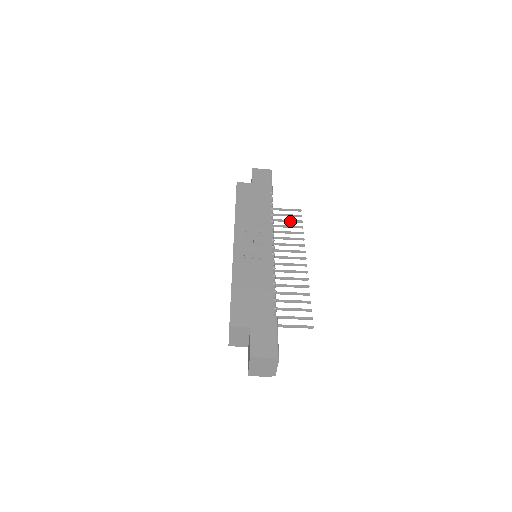
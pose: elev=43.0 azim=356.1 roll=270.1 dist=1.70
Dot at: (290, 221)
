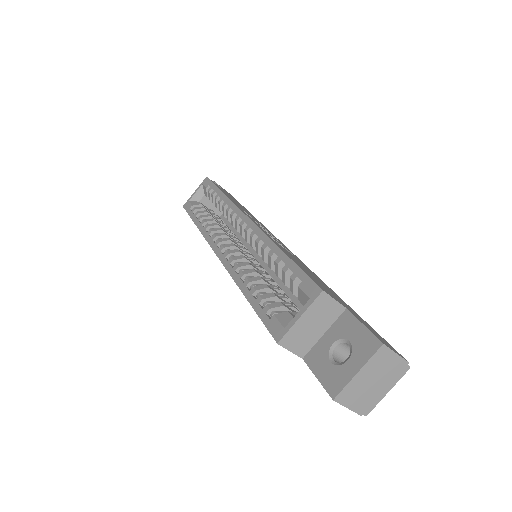
Dot at: occluded
